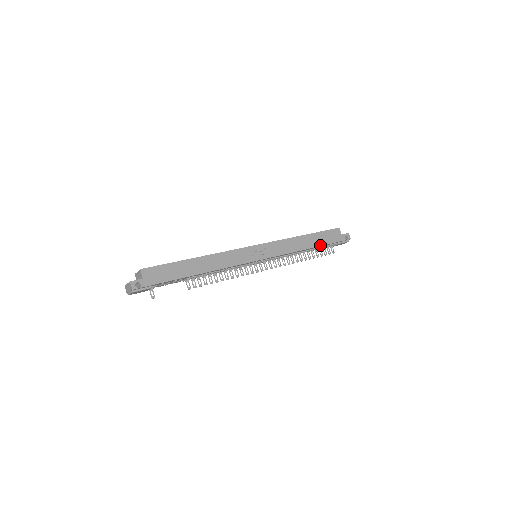
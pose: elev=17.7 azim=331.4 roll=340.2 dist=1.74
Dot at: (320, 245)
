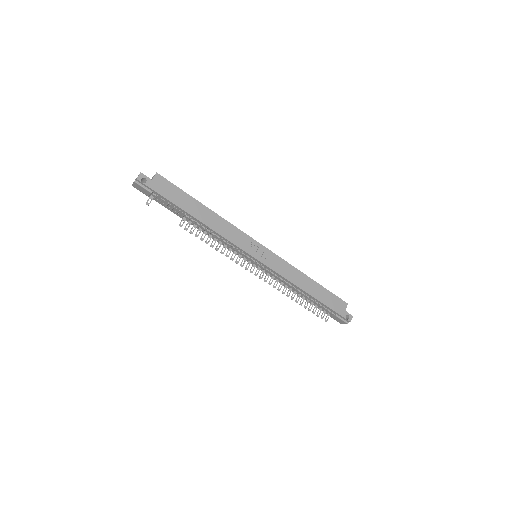
Dot at: (318, 299)
